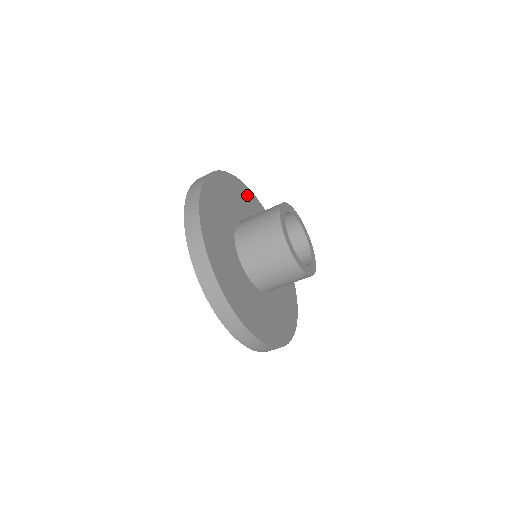
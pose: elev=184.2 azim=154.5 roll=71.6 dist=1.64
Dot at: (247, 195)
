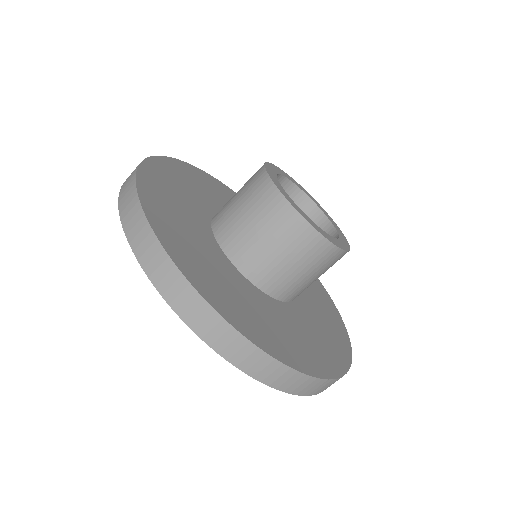
Dot at: (194, 175)
